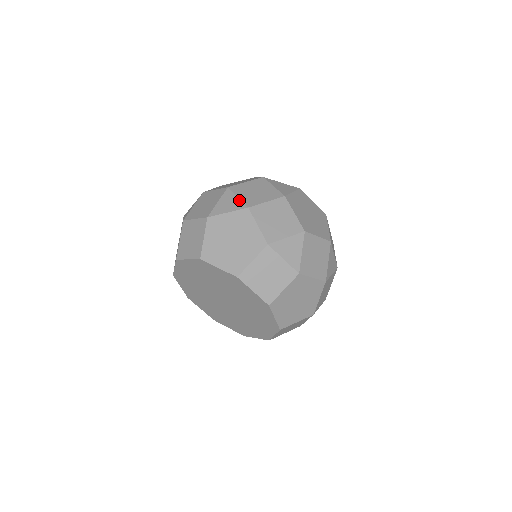
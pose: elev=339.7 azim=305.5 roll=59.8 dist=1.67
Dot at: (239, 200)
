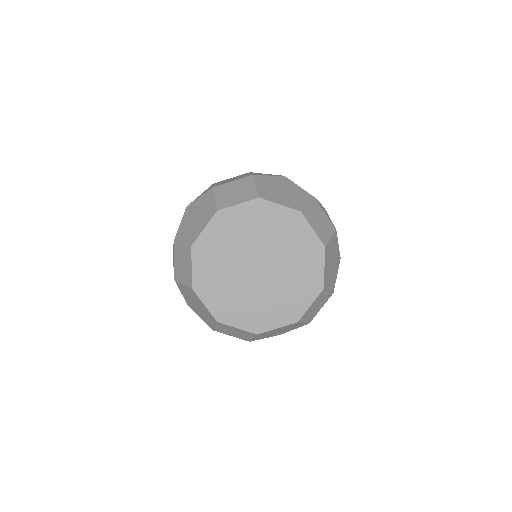
Dot at: (271, 174)
